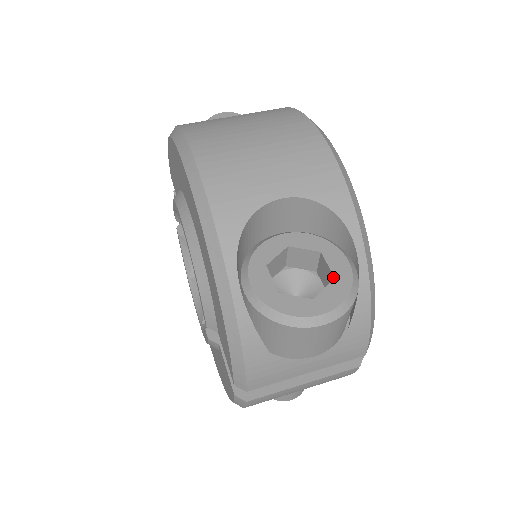
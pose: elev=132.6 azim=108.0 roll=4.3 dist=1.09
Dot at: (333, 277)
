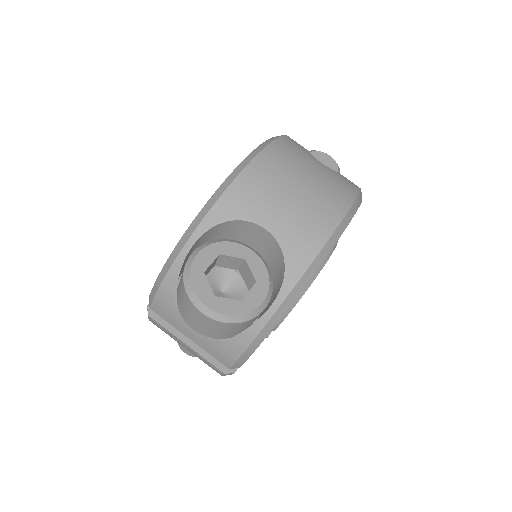
Dot at: (242, 300)
